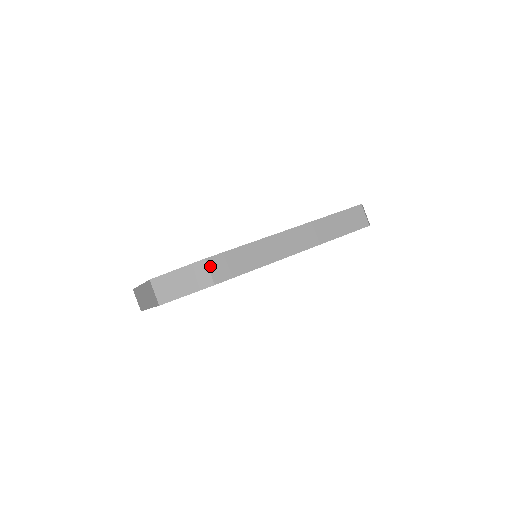
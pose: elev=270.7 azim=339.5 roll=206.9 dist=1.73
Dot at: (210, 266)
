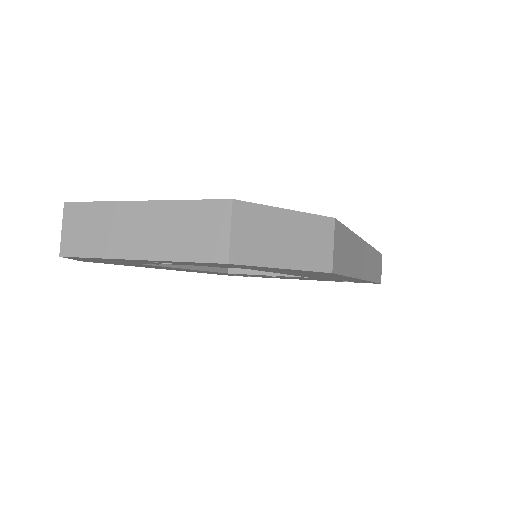
Dot at: (335, 235)
